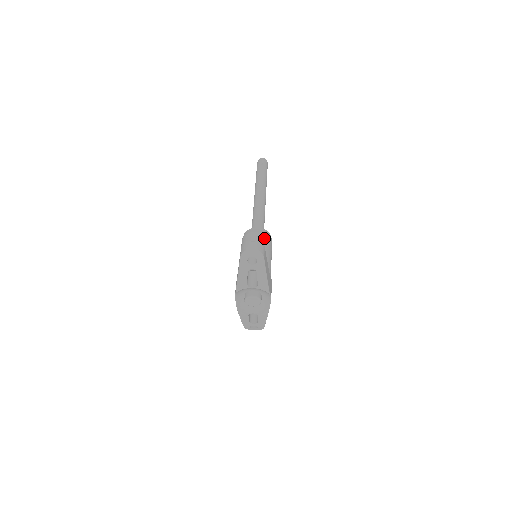
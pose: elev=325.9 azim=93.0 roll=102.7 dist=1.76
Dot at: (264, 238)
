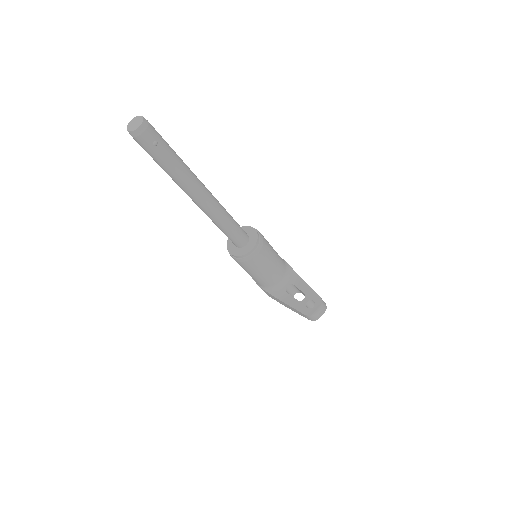
Dot at: (266, 250)
